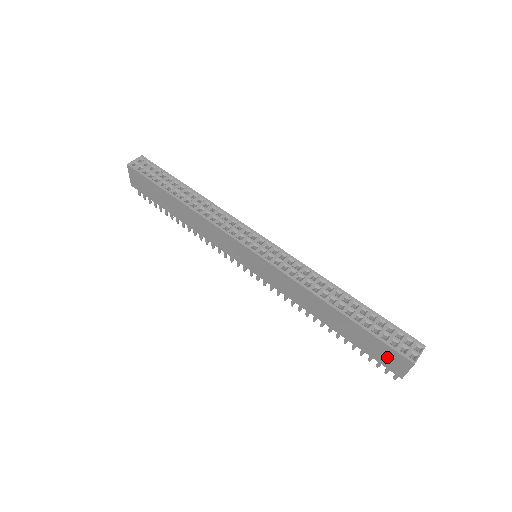
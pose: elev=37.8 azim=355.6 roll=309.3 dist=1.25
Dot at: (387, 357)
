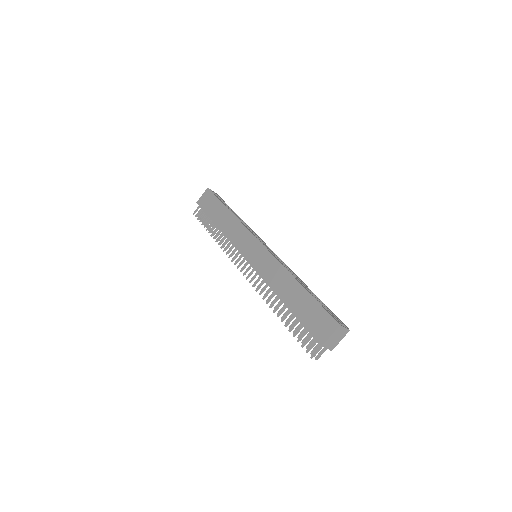
Dot at: (319, 324)
